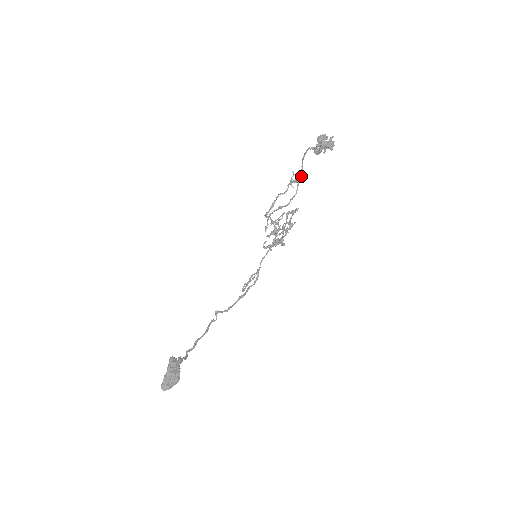
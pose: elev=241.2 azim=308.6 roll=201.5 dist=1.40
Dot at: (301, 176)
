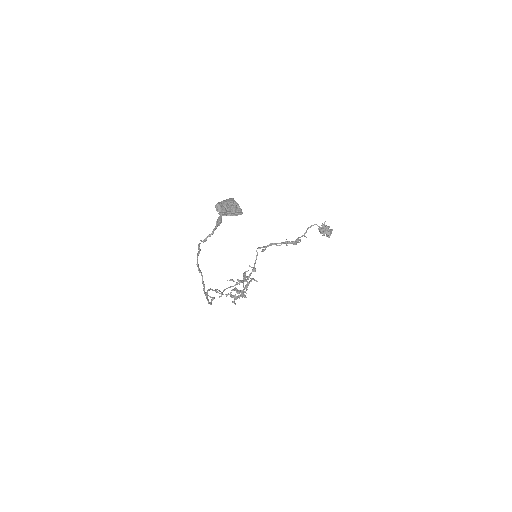
Dot at: (305, 236)
